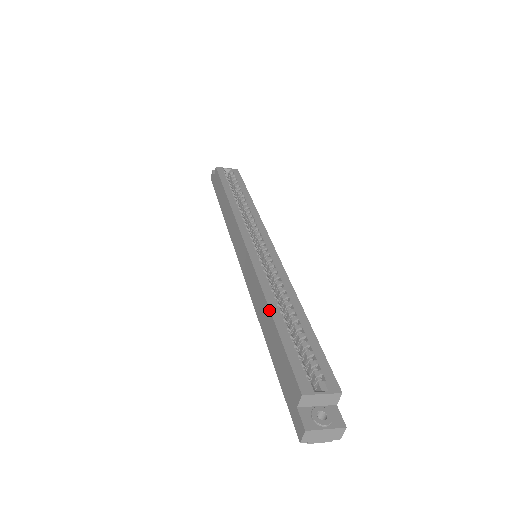
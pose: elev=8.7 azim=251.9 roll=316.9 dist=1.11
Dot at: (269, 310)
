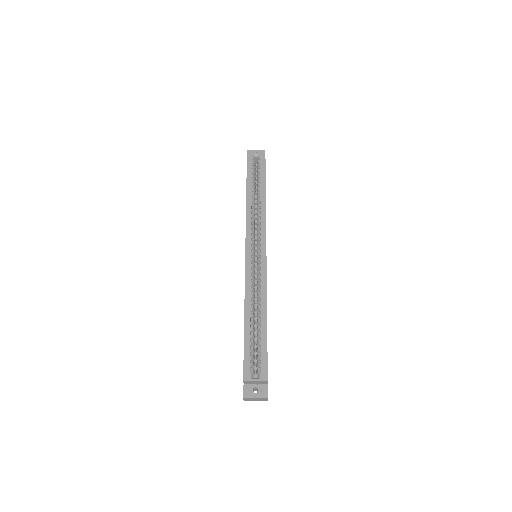
Dot at: (244, 316)
